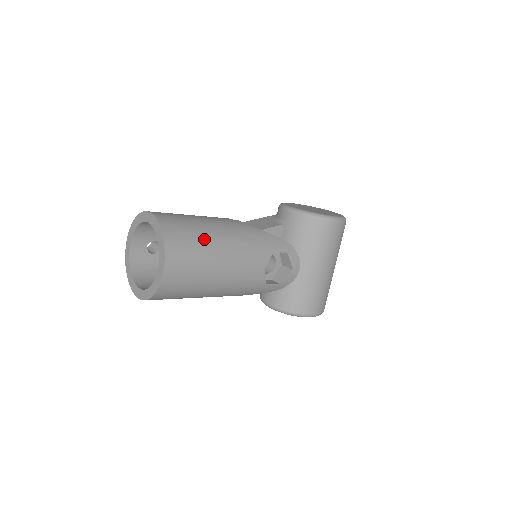
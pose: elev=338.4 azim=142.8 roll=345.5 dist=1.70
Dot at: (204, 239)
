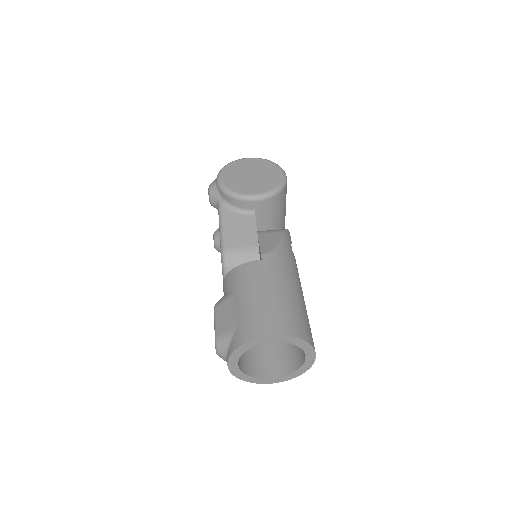
Dot at: (300, 305)
